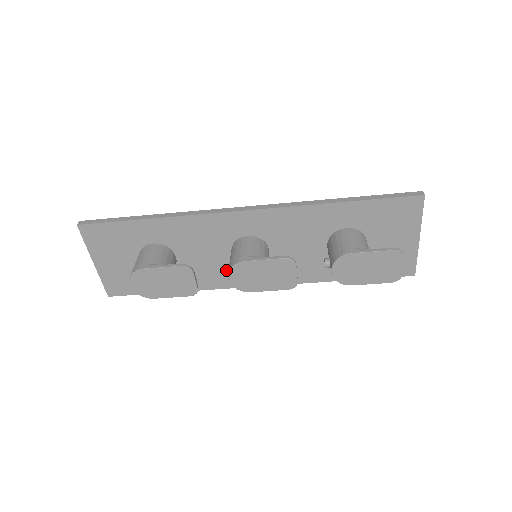
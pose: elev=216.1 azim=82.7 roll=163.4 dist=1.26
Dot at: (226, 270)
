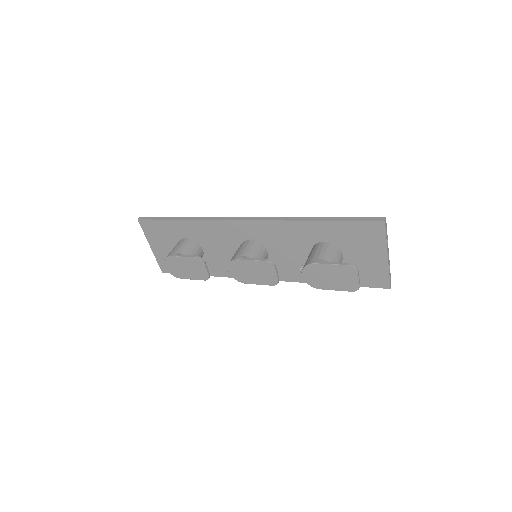
Dot at: occluded
